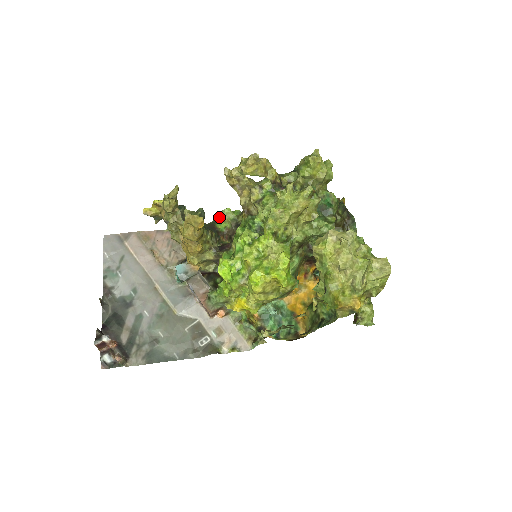
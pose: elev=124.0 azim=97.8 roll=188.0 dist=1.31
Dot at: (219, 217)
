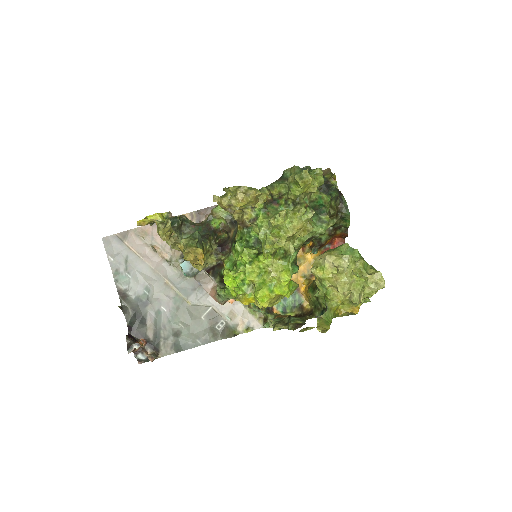
Dot at: (212, 214)
